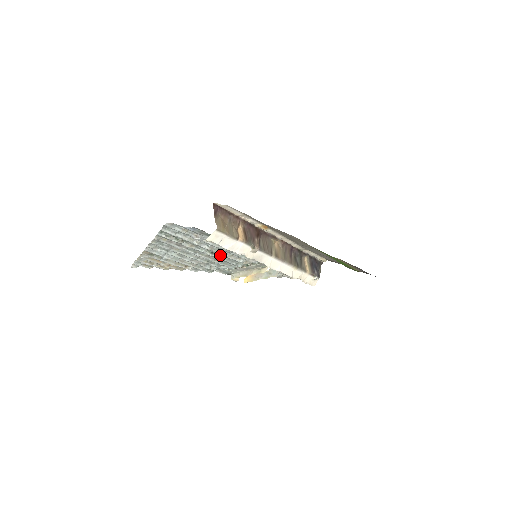
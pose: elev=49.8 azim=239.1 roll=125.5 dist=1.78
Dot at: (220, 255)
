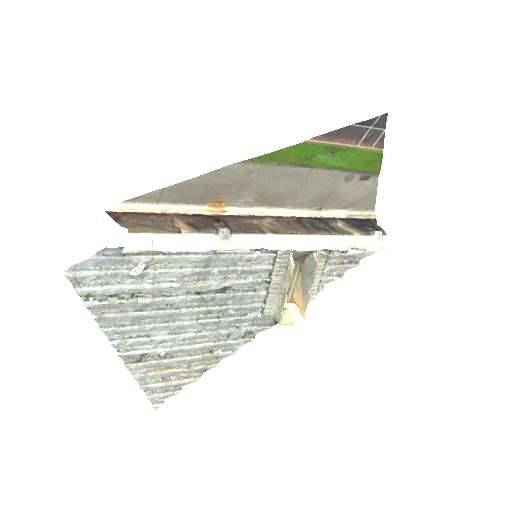
Dot at: (215, 291)
